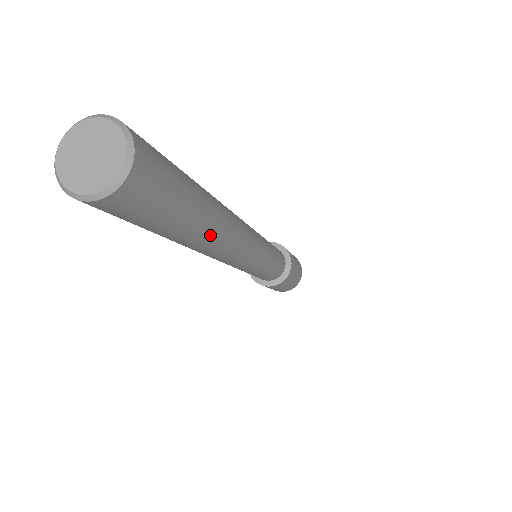
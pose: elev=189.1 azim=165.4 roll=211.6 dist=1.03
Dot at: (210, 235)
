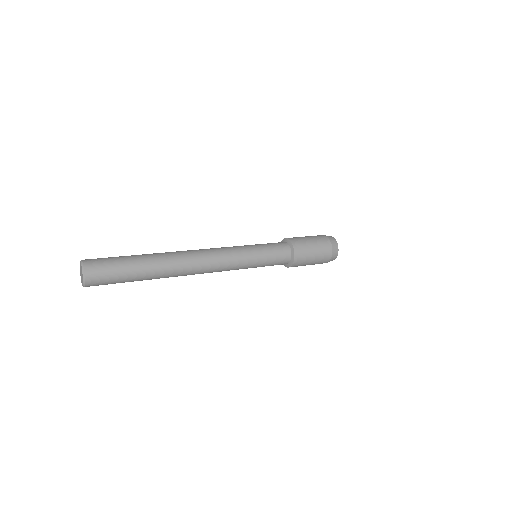
Dot at: (159, 278)
